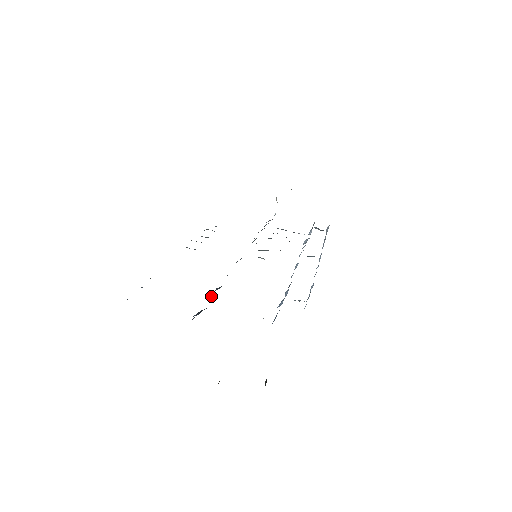
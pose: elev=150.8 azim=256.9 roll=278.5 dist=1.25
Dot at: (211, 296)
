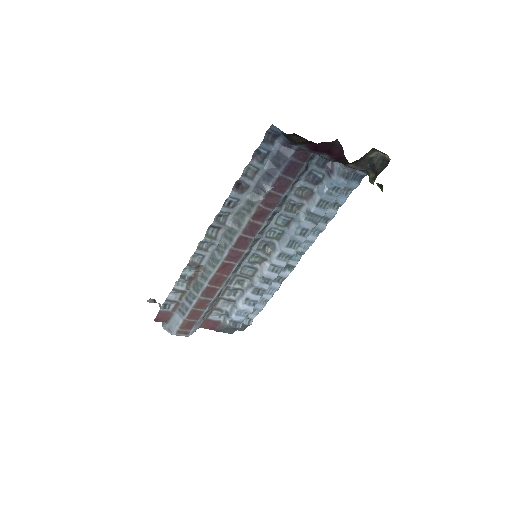
Dot at: (290, 189)
